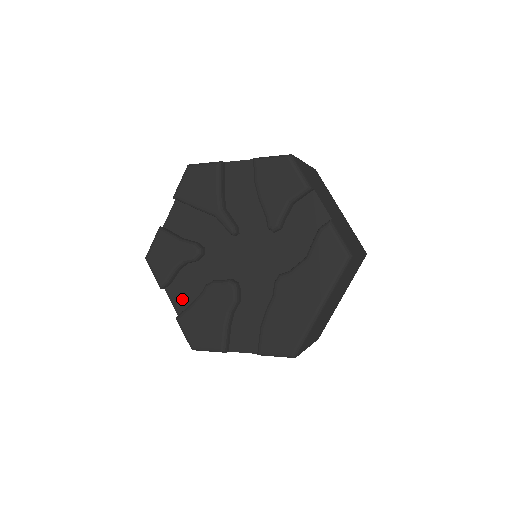
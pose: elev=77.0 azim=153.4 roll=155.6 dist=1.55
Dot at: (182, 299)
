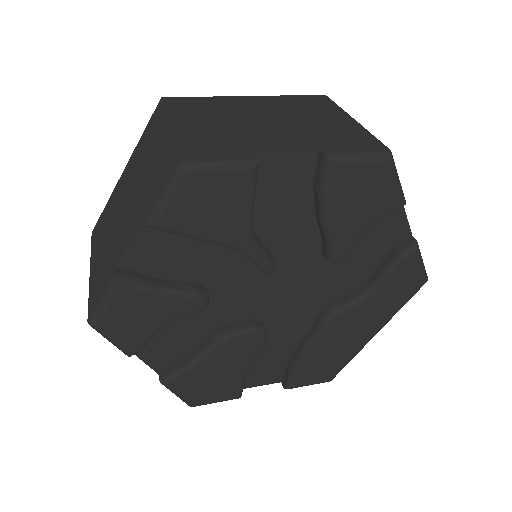
Dot at: (164, 355)
